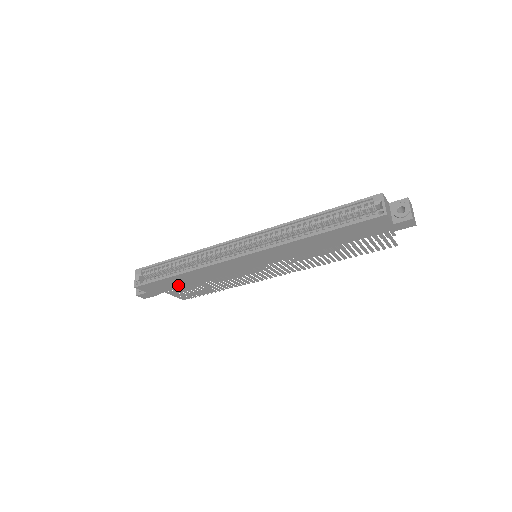
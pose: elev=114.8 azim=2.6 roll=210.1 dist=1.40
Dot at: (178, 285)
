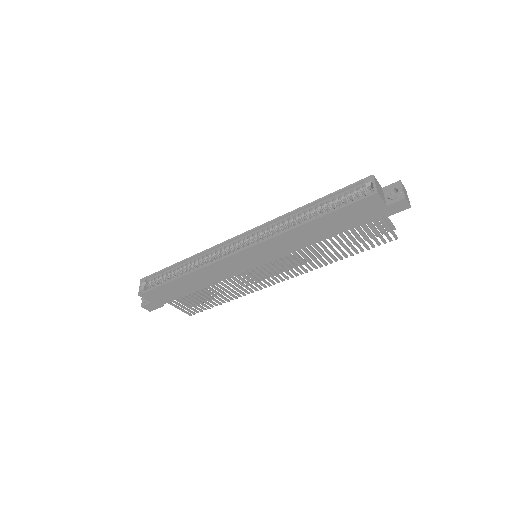
Dot at: (181, 292)
